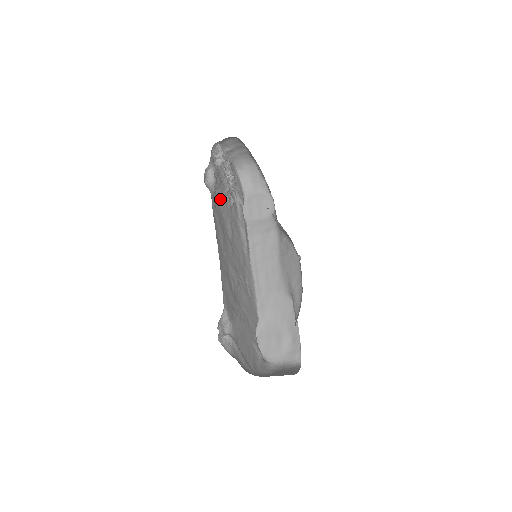
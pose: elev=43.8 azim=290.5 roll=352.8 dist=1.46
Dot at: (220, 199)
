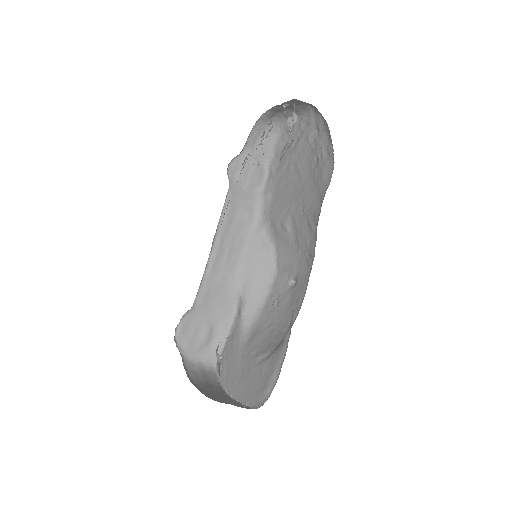
Dot at: occluded
